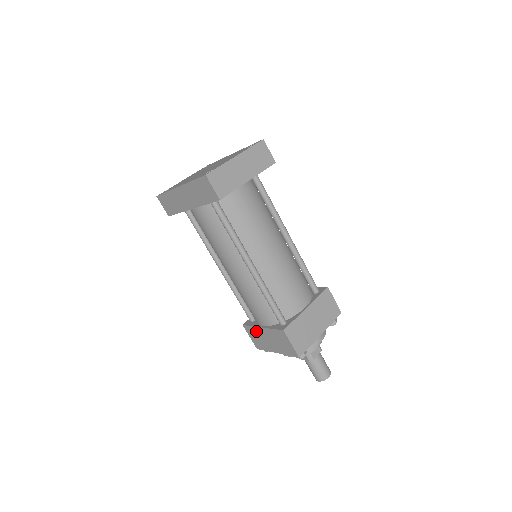
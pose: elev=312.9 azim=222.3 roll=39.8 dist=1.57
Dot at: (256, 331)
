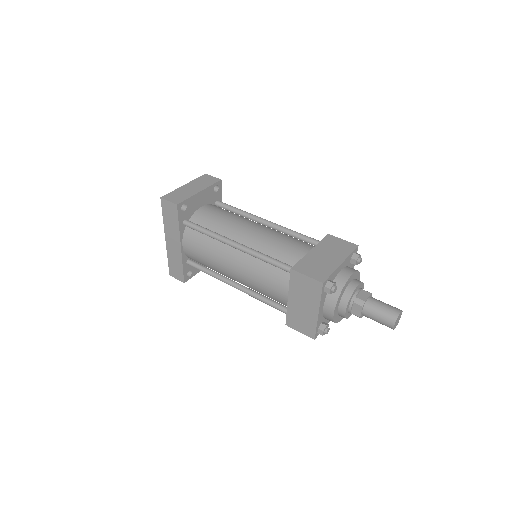
Dot at: (292, 312)
